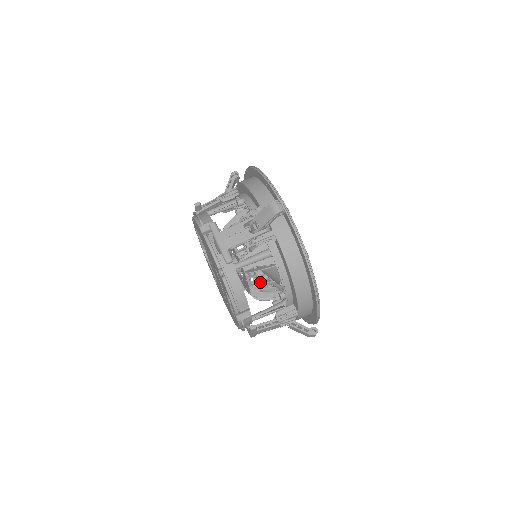
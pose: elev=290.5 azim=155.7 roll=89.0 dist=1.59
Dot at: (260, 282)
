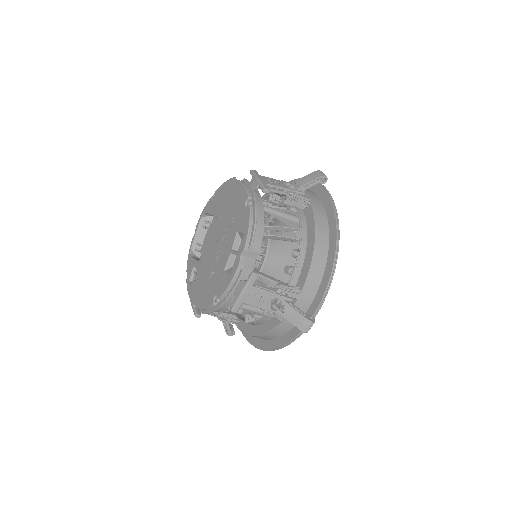
Dot at: (267, 254)
